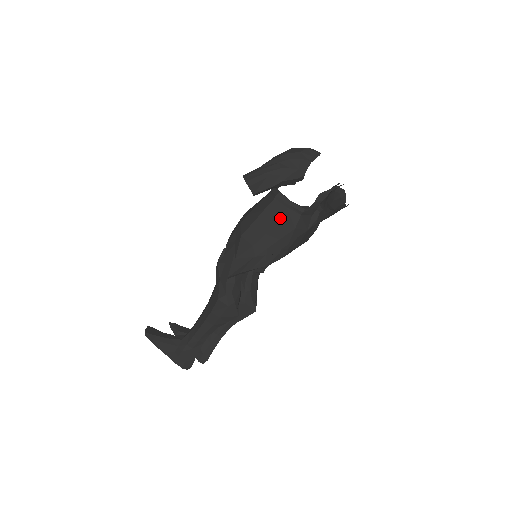
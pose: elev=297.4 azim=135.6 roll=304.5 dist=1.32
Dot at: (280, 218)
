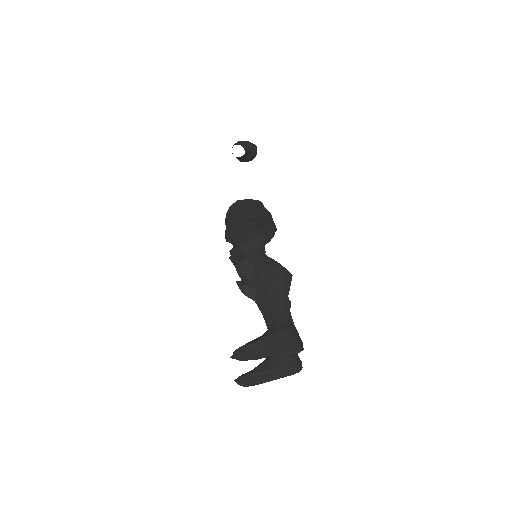
Dot at: (254, 206)
